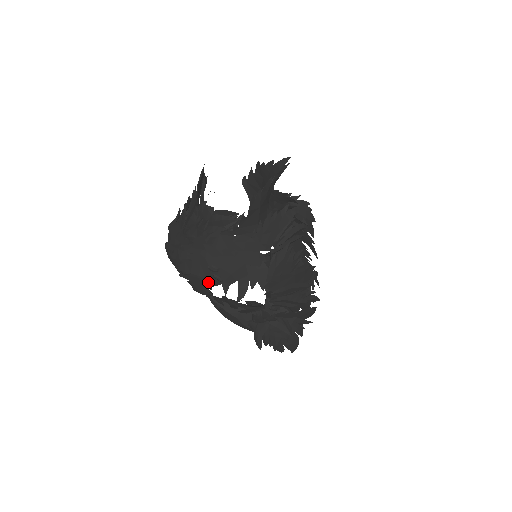
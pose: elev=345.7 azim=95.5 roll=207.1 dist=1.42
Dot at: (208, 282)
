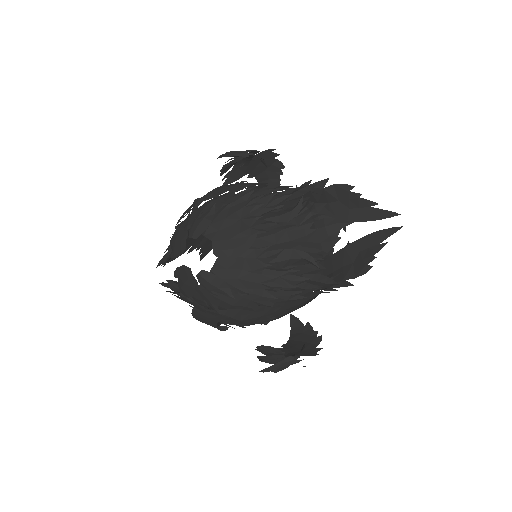
Dot at: occluded
